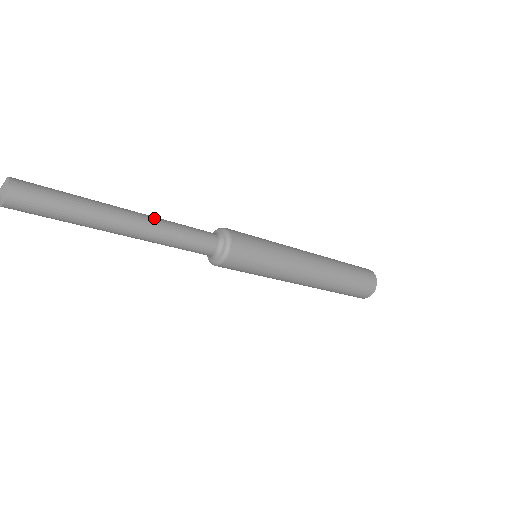
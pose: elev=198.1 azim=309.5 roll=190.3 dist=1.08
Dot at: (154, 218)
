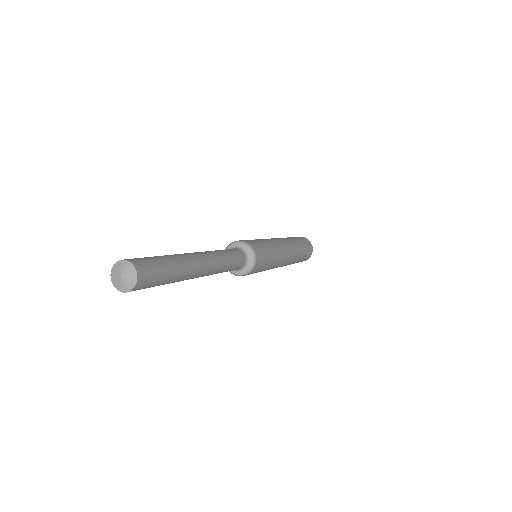
Dot at: (212, 254)
